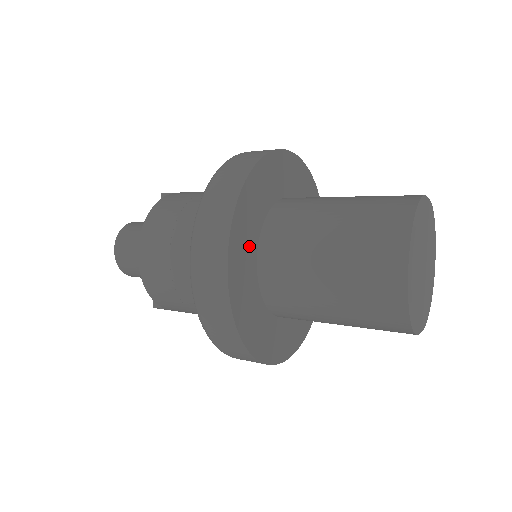
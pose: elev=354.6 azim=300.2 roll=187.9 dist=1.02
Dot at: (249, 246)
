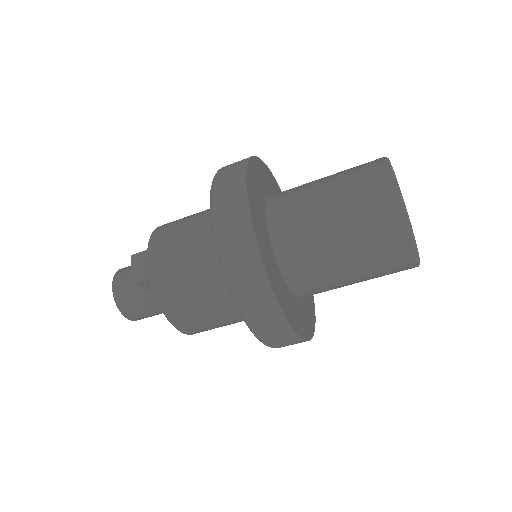
Dot at: (275, 193)
